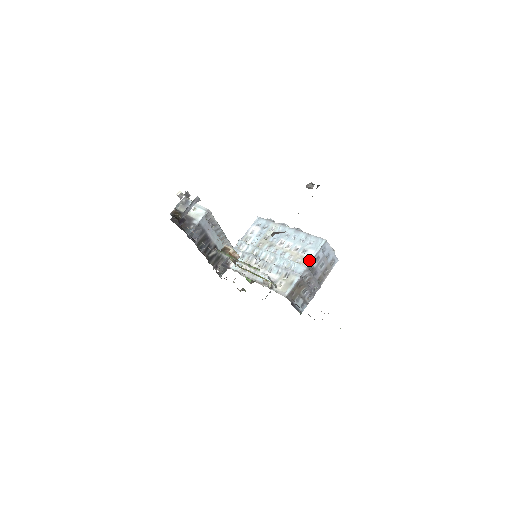
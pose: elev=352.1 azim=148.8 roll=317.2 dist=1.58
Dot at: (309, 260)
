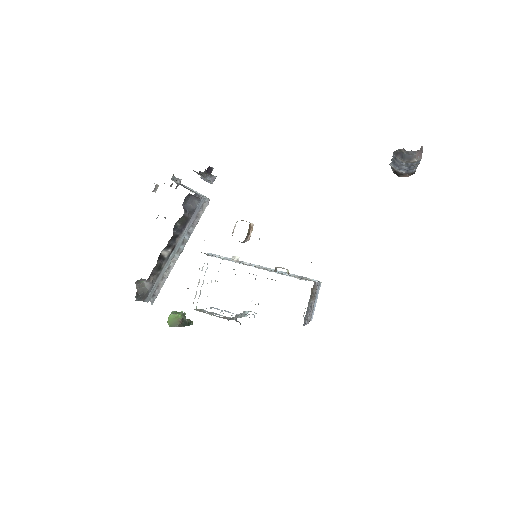
Dot at: occluded
